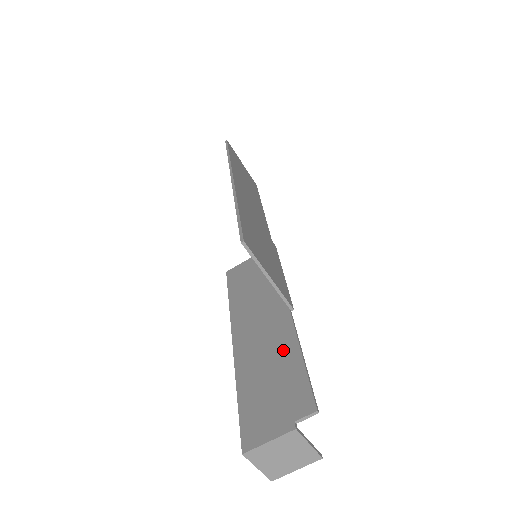
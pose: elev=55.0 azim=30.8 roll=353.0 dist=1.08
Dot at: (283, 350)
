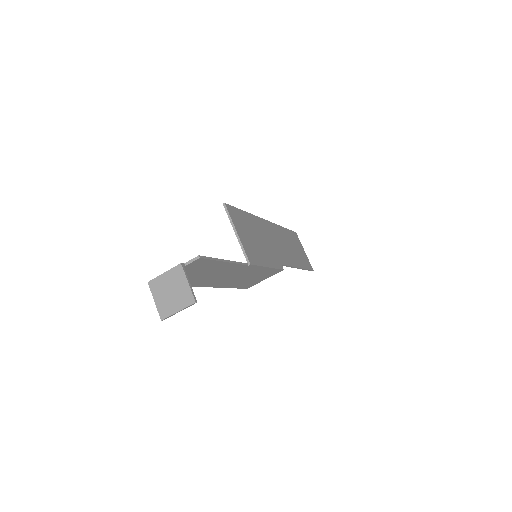
Dot at: occluded
